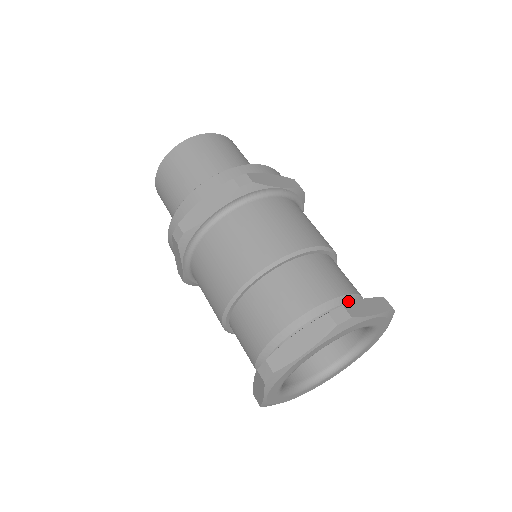
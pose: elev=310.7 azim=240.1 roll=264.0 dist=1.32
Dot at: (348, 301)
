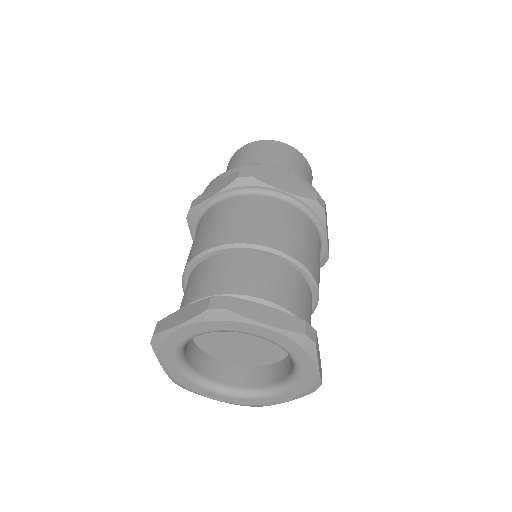
Dot at: occluded
